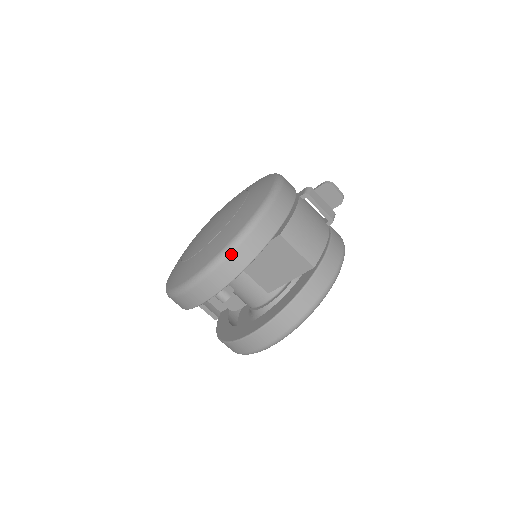
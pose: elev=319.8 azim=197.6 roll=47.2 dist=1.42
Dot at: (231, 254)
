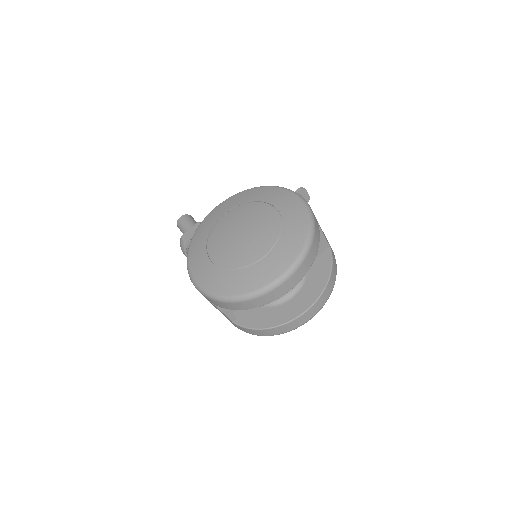
Dot at: (312, 244)
